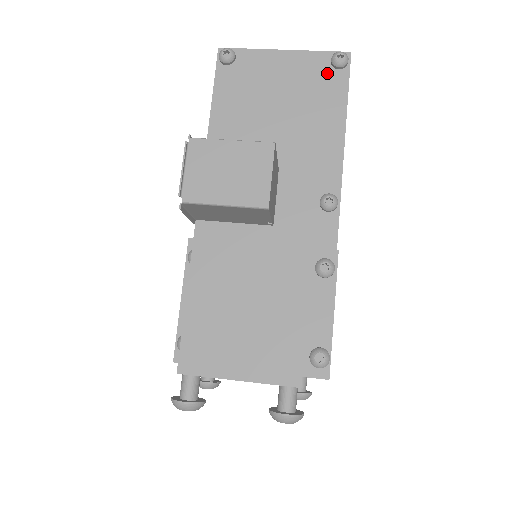
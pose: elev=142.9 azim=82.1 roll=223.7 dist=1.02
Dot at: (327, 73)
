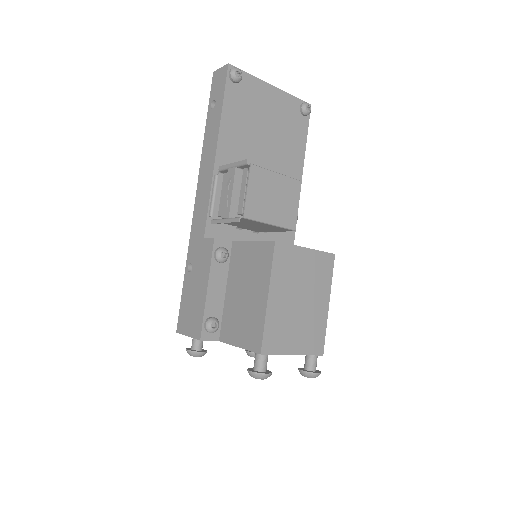
Dot at: (297, 116)
